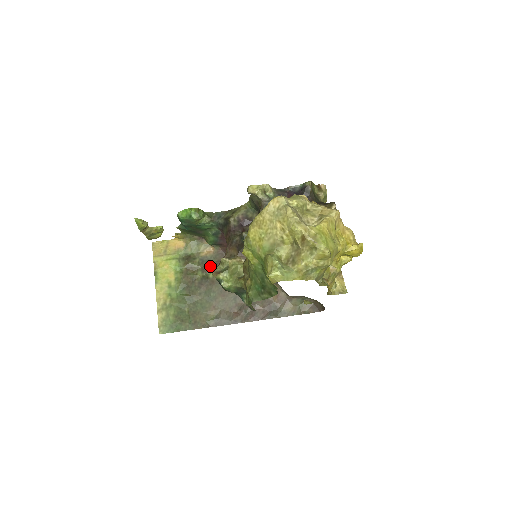
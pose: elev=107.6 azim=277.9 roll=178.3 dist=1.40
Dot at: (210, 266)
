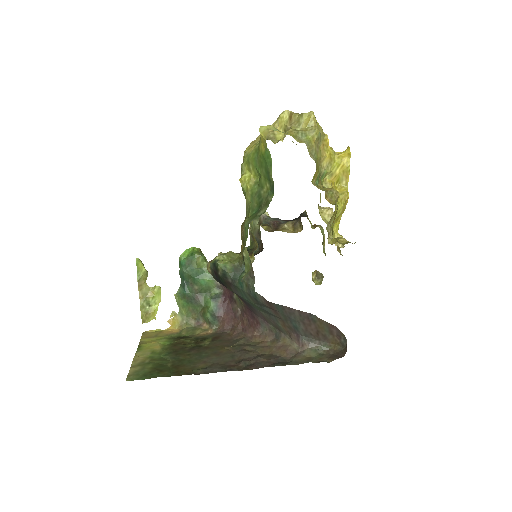
Dot at: (205, 340)
